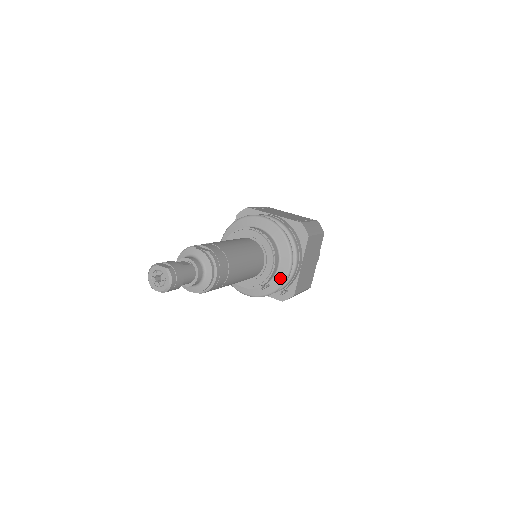
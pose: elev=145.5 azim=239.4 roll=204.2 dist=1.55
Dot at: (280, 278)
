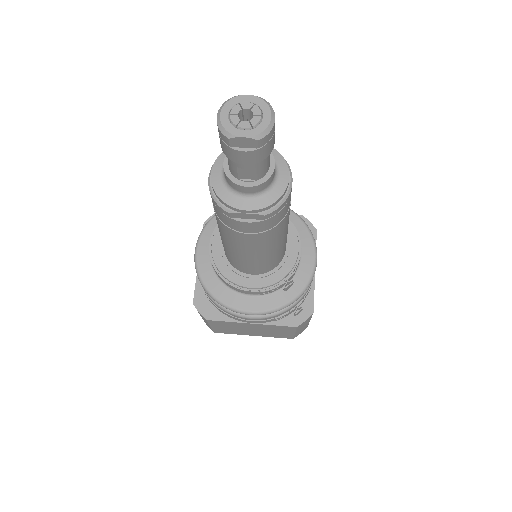
Dot at: (305, 273)
